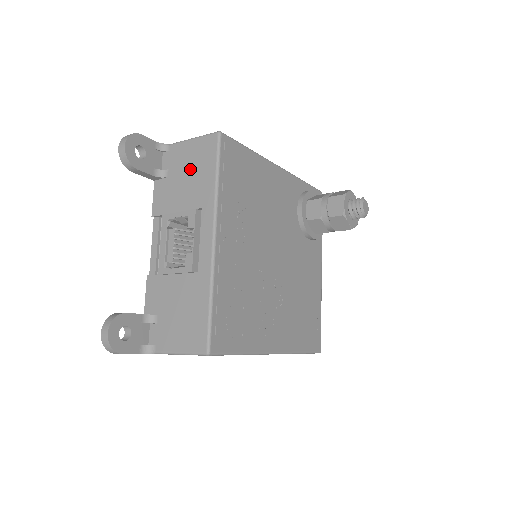
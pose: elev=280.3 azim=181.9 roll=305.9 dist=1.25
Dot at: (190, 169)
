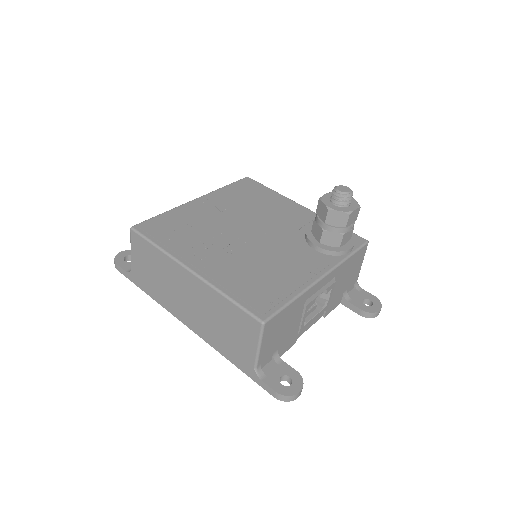
Dot at: occluded
